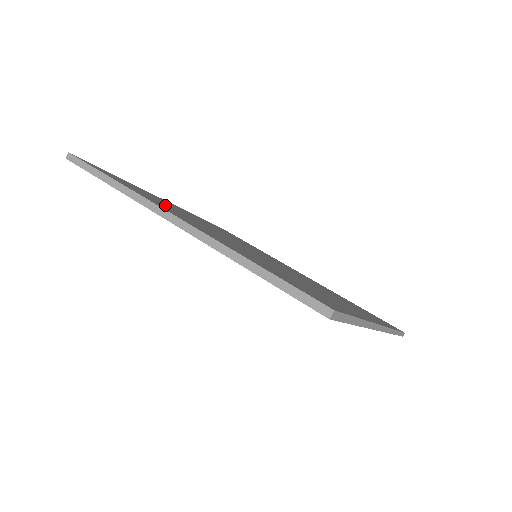
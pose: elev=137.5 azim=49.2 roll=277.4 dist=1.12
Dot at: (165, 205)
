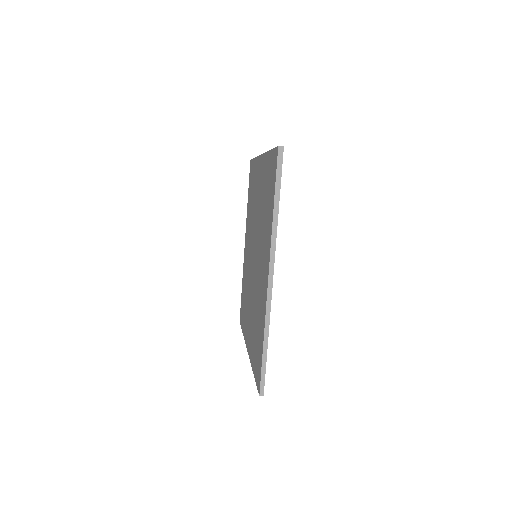
Dot at: occluded
